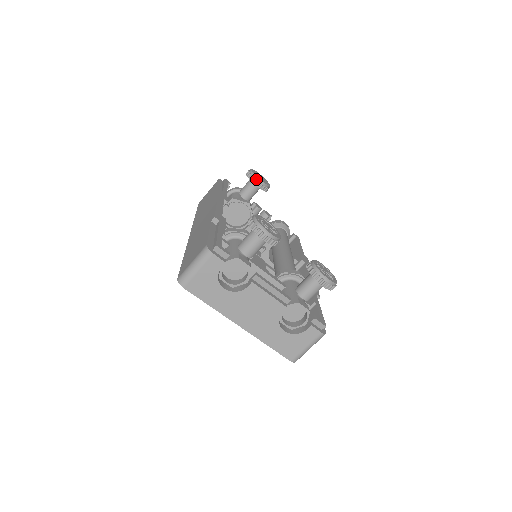
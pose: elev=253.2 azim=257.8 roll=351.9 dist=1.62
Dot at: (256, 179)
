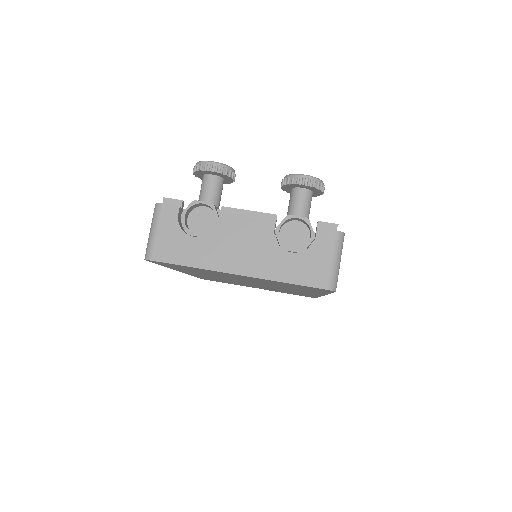
Dot at: occluded
